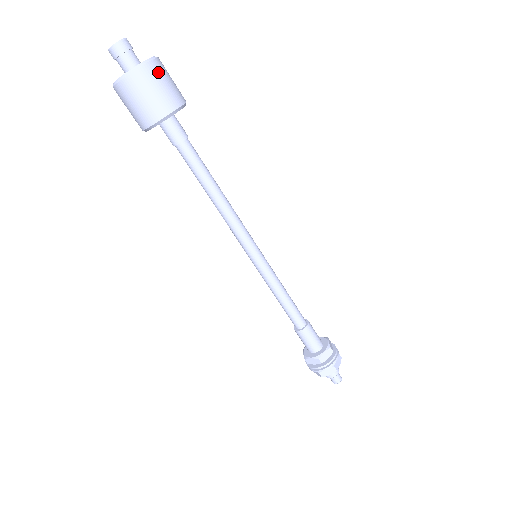
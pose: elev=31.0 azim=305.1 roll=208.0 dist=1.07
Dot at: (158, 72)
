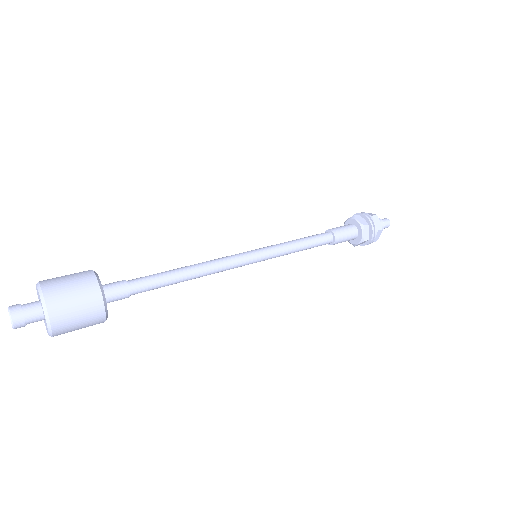
Dot at: (60, 302)
